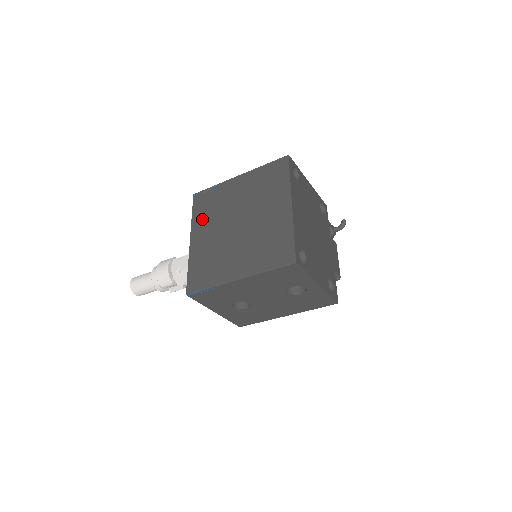
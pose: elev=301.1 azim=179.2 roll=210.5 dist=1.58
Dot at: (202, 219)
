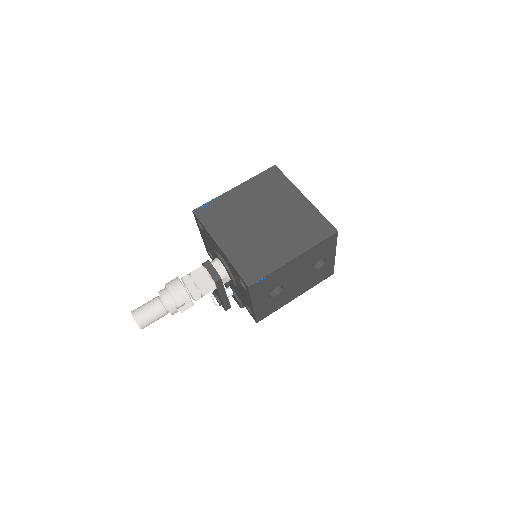
Dot at: (220, 227)
